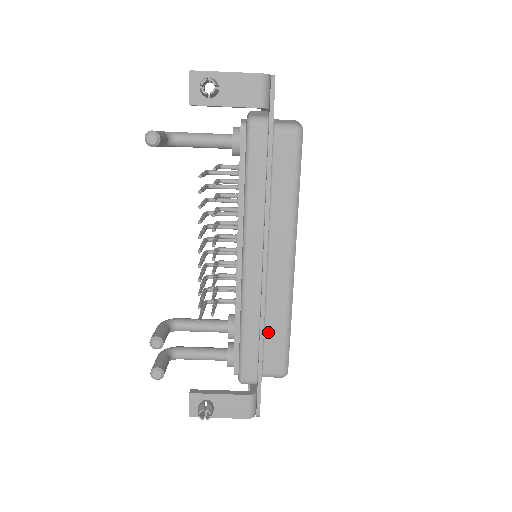
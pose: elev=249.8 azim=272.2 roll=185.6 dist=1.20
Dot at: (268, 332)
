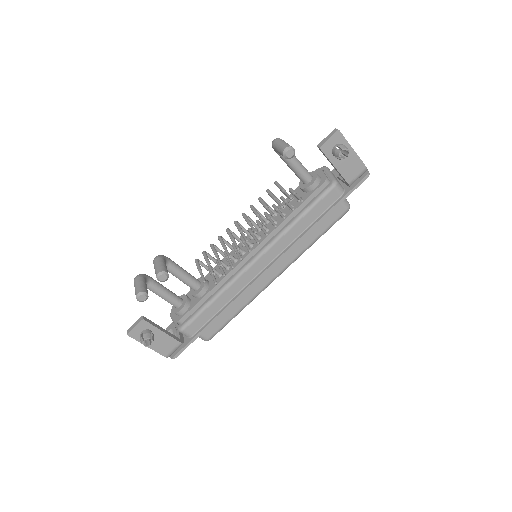
Dot at: occluded
